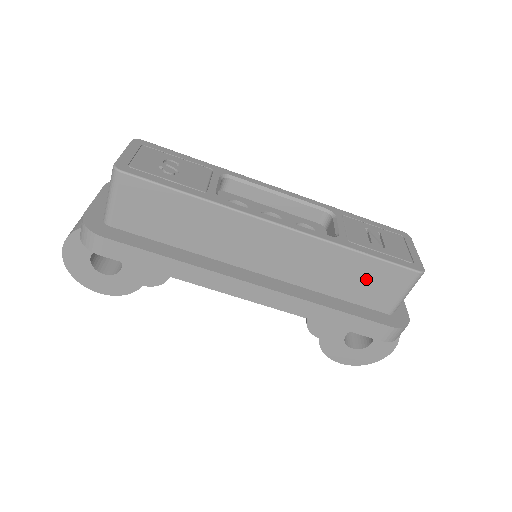
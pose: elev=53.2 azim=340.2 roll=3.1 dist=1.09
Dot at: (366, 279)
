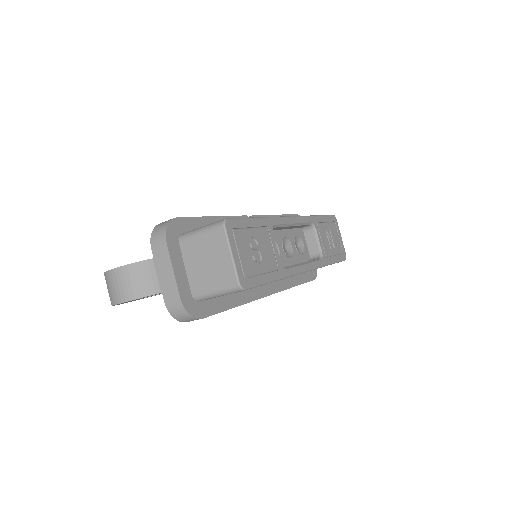
Dot at: occluded
